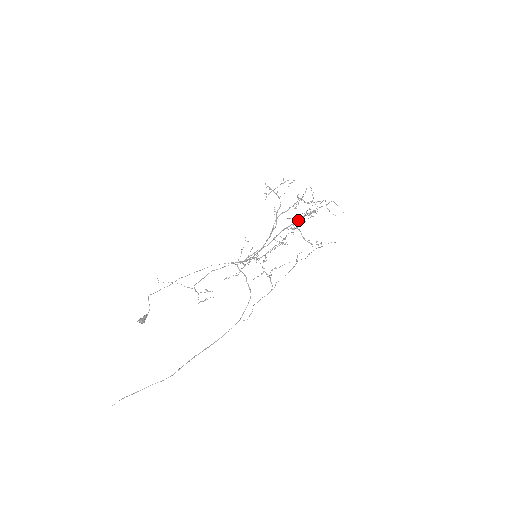
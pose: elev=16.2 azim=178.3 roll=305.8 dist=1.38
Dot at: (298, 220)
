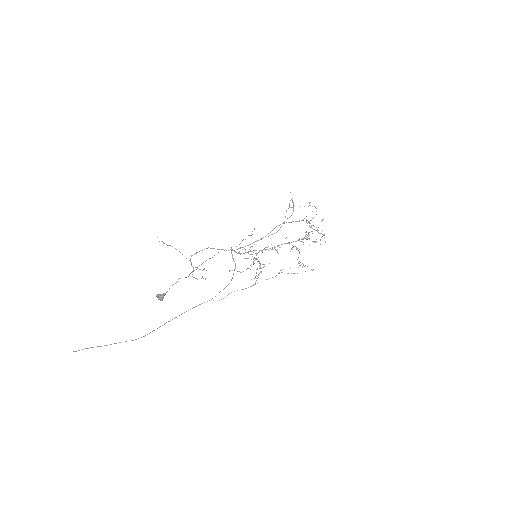
Dot at: occluded
